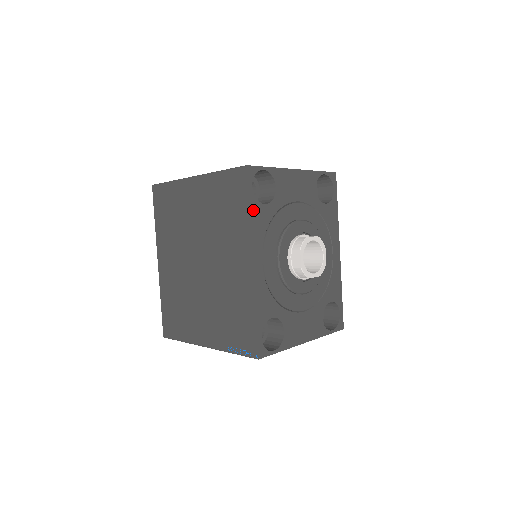
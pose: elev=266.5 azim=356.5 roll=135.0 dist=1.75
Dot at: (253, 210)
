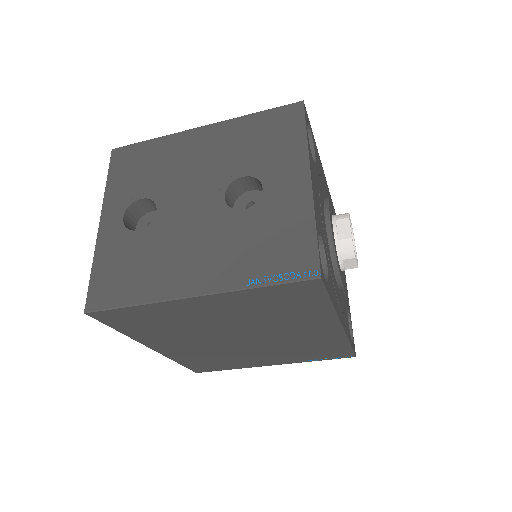
Dot at: (331, 295)
